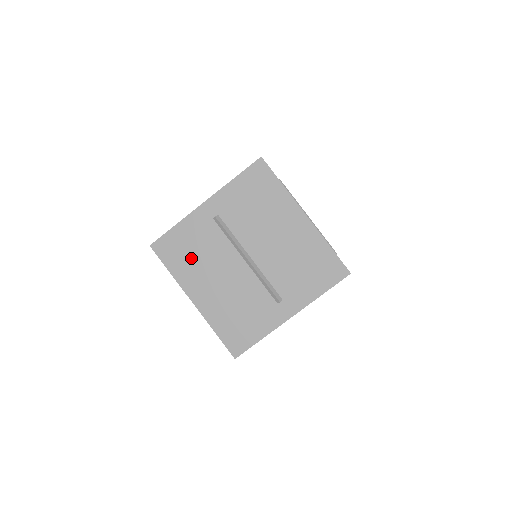
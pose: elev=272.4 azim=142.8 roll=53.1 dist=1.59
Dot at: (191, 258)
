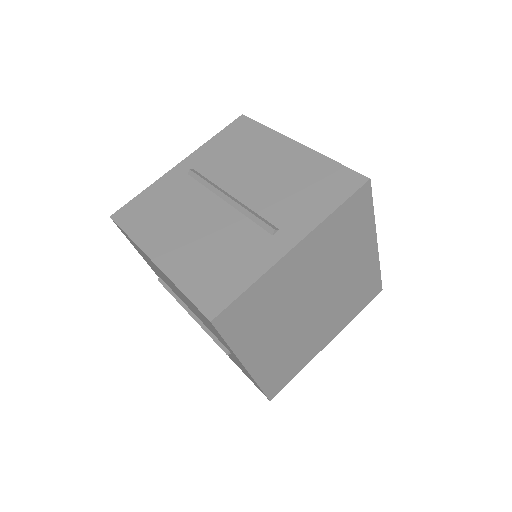
Dot at: (158, 216)
